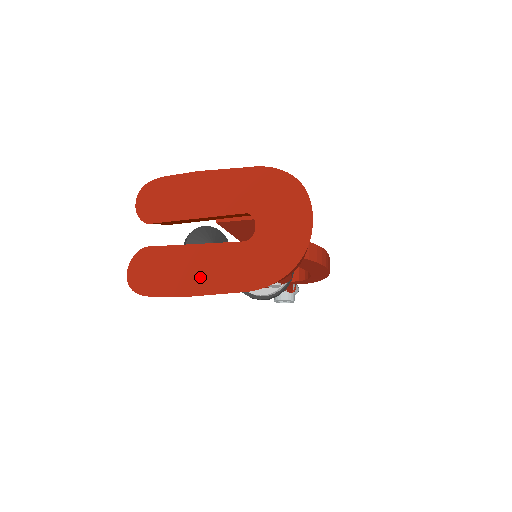
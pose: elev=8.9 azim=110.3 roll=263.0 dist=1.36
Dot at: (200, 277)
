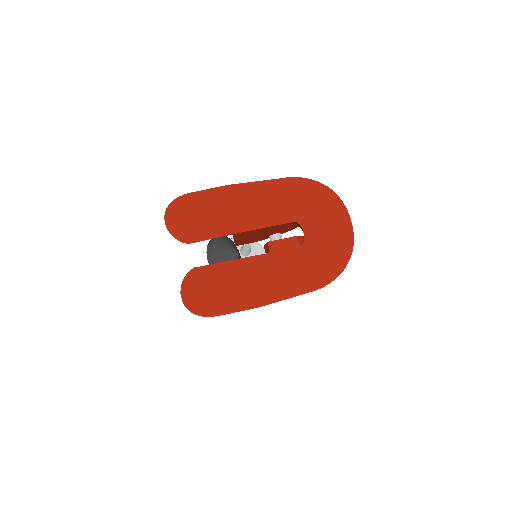
Dot at: (265, 287)
